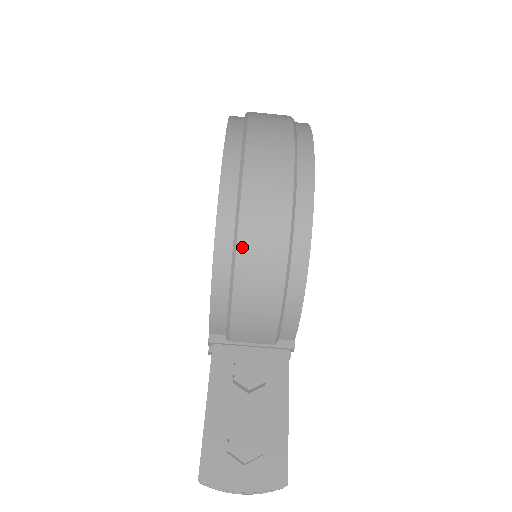
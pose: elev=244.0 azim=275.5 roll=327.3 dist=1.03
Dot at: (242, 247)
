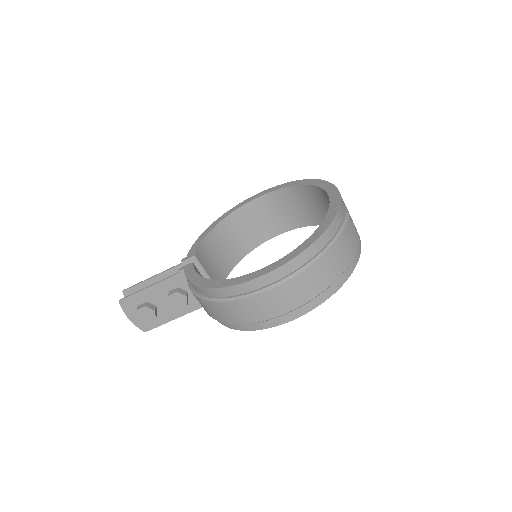
Dot at: (214, 304)
